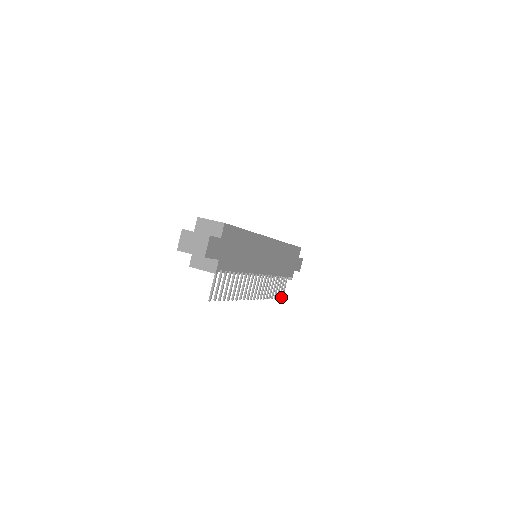
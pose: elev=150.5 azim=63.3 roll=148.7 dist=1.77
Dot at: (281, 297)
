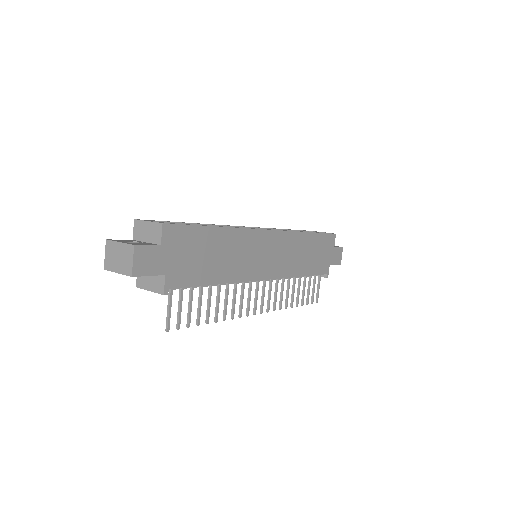
Dot at: occluded
